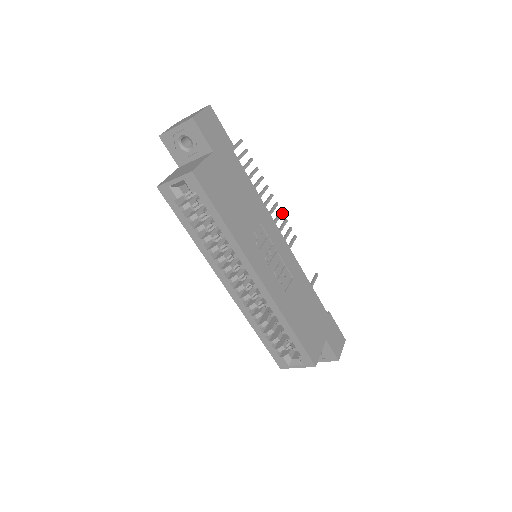
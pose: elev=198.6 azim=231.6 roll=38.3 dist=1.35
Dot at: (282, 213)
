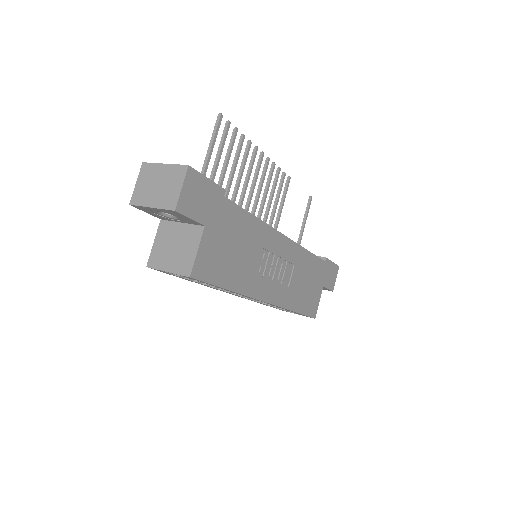
Dot at: (274, 166)
